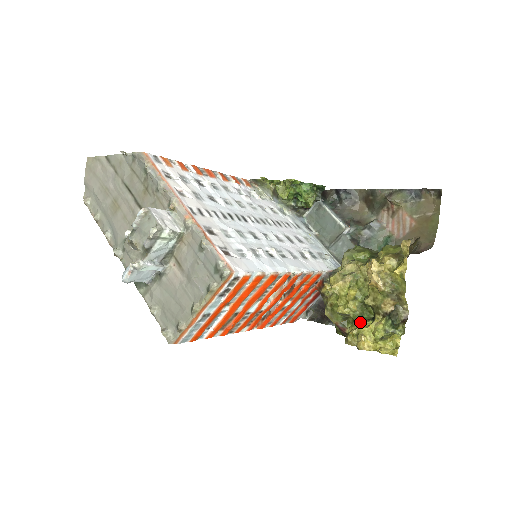
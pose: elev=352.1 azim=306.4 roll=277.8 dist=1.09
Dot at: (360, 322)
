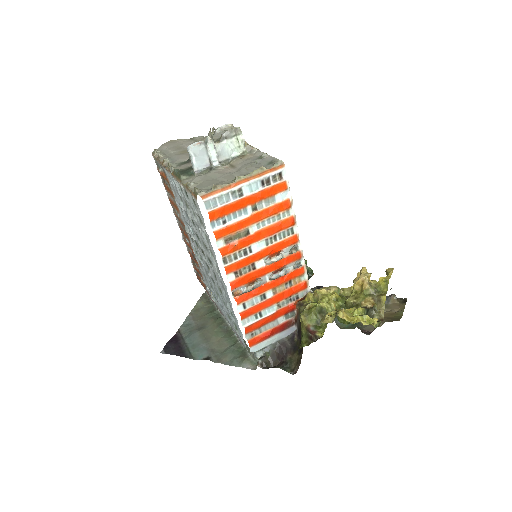
Dot at: occluded
